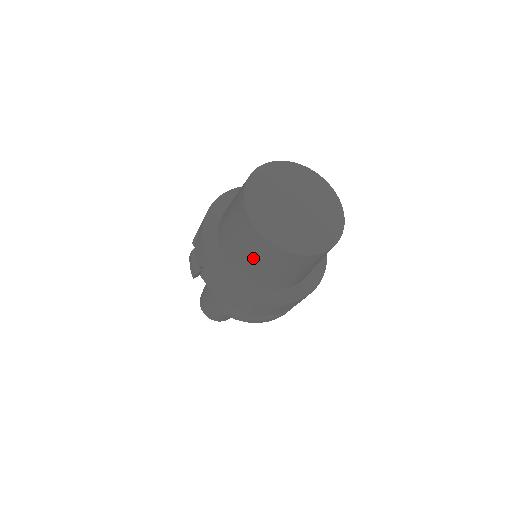
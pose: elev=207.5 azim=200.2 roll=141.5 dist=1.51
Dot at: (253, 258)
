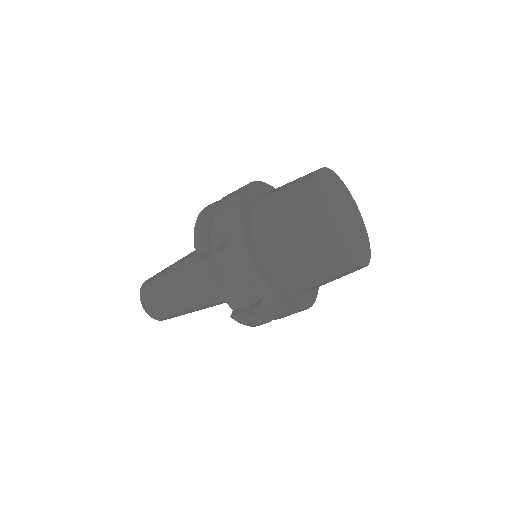
Dot at: (316, 271)
